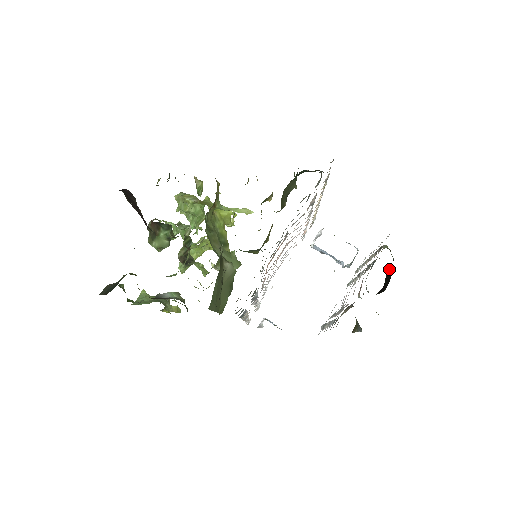
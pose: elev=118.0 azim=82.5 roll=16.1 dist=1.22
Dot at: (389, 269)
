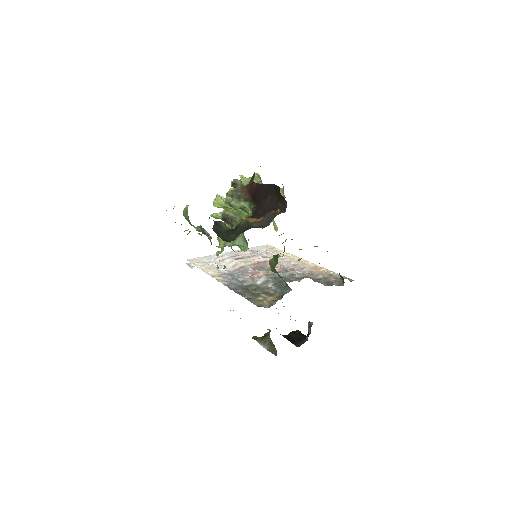
Dot at: (300, 331)
